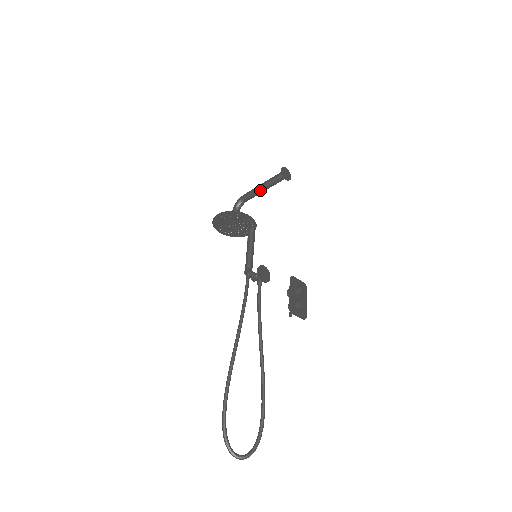
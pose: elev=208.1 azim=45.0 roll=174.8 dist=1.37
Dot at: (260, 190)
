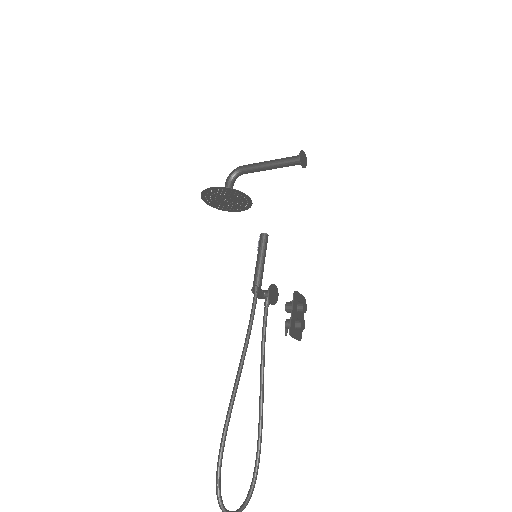
Dot at: (266, 168)
